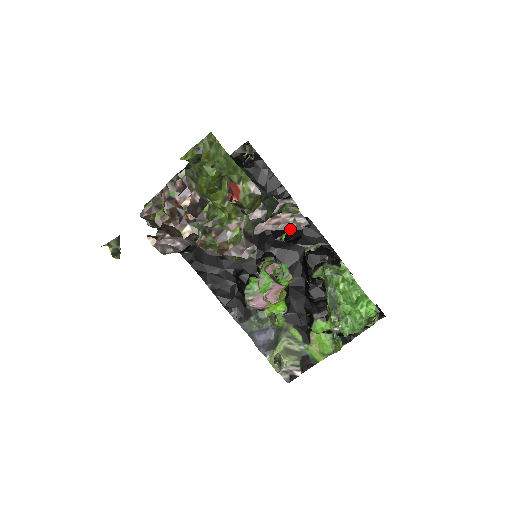
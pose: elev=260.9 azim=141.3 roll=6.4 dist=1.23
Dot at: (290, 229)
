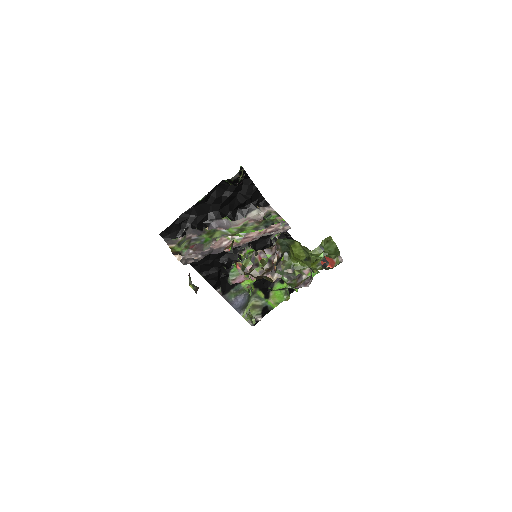
Dot at: (277, 233)
